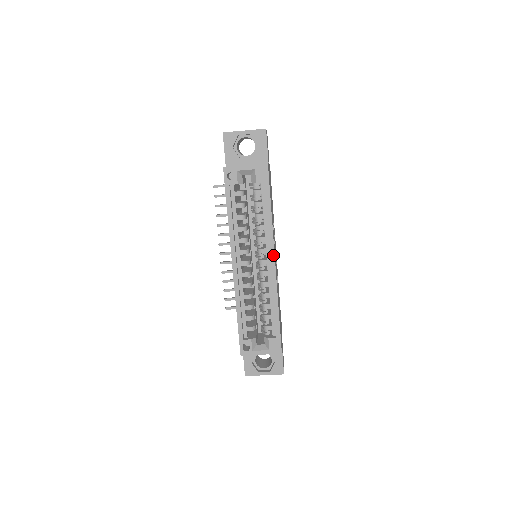
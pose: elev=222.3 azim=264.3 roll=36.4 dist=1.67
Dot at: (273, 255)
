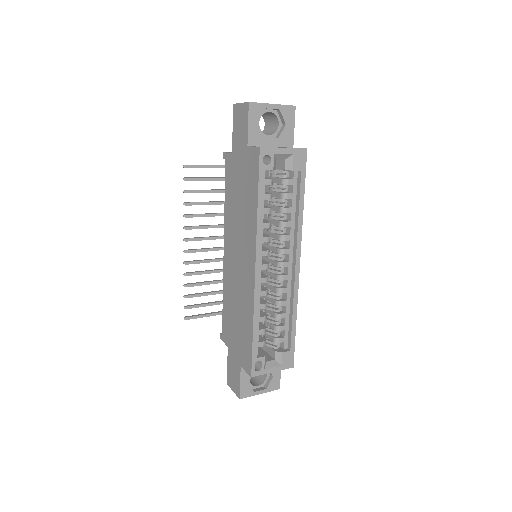
Dot at: (299, 256)
